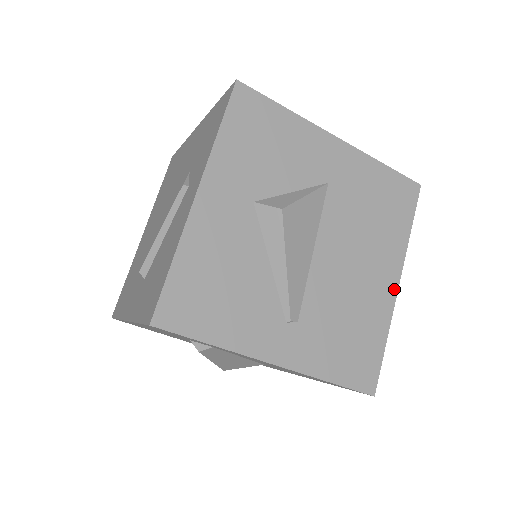
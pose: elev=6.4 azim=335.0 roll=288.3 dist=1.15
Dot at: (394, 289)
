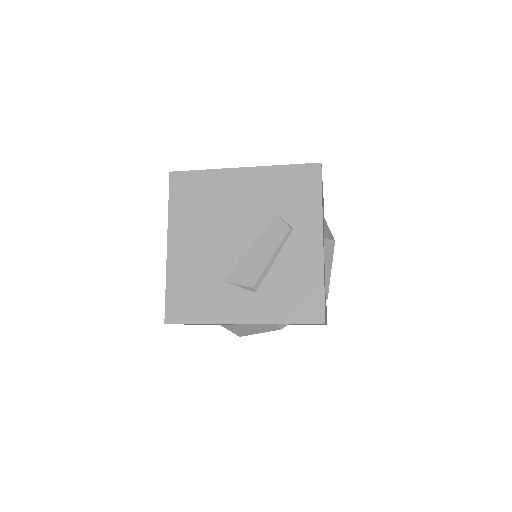
Dot at: occluded
